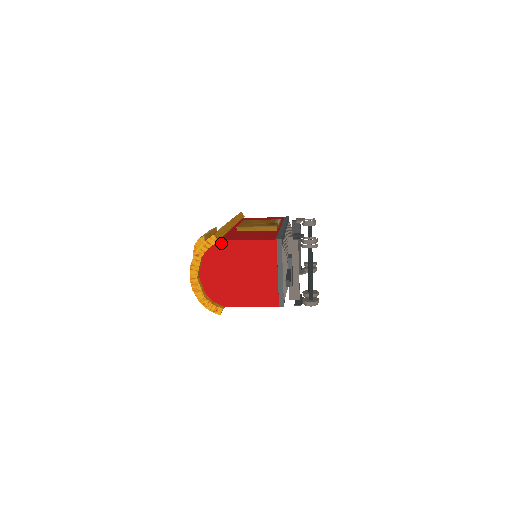
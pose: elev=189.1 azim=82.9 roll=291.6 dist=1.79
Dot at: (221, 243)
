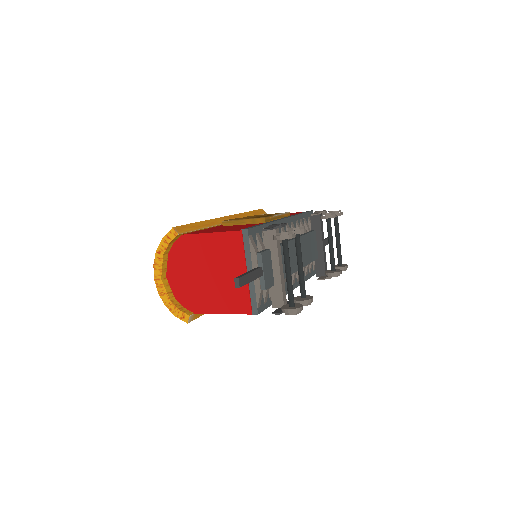
Dot at: (184, 238)
